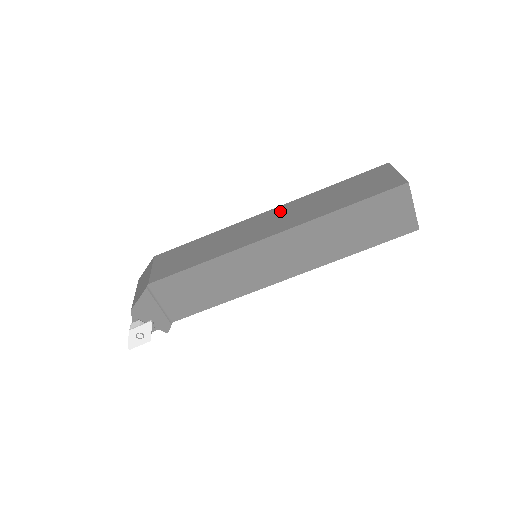
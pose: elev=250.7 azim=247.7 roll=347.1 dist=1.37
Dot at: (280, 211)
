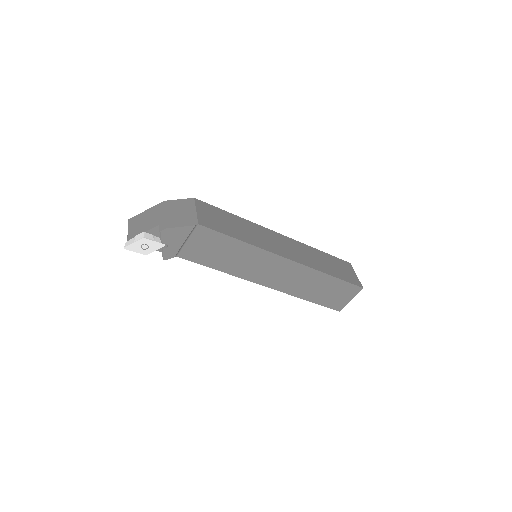
Dot at: (290, 242)
